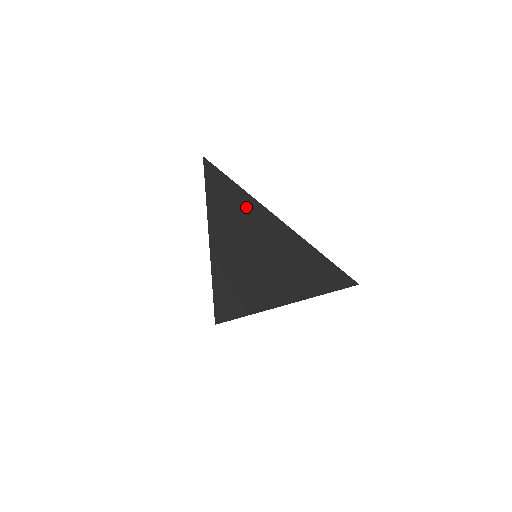
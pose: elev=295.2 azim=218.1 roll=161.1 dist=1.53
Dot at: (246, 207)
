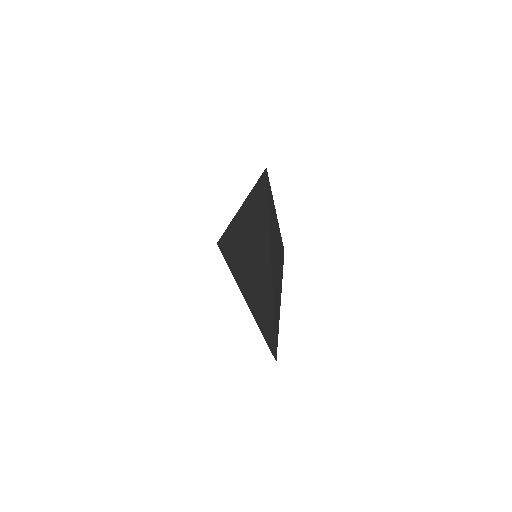
Dot at: (264, 235)
